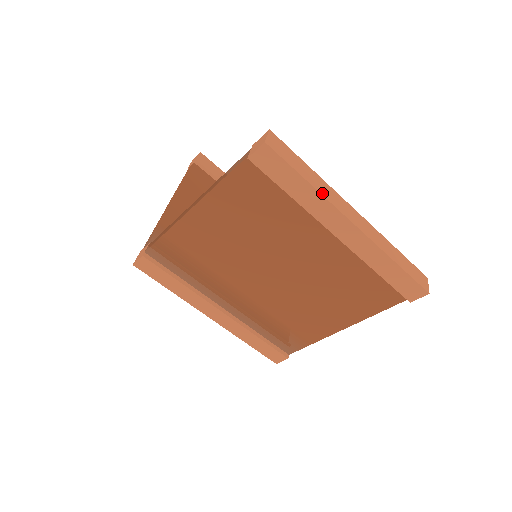
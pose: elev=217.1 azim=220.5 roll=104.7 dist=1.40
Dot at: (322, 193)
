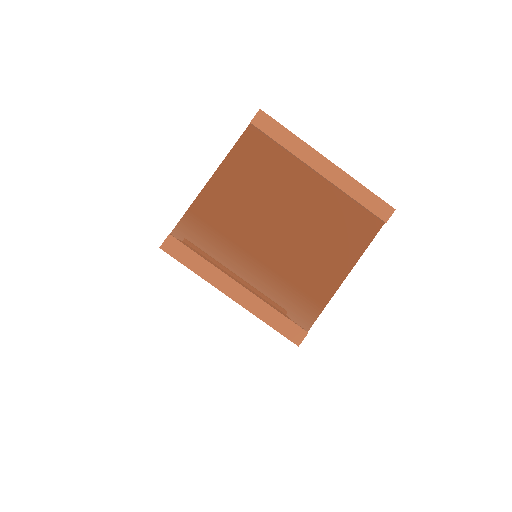
Dot at: (301, 140)
